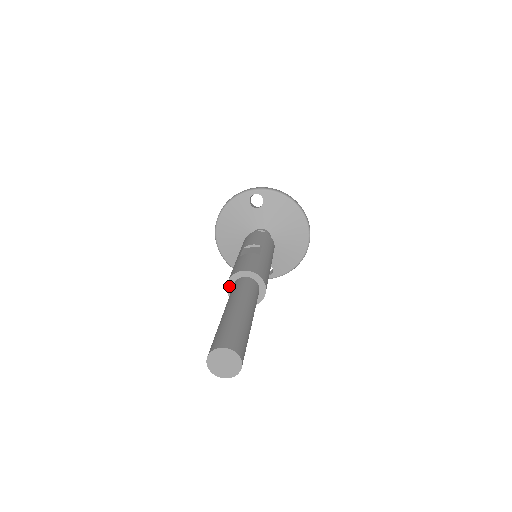
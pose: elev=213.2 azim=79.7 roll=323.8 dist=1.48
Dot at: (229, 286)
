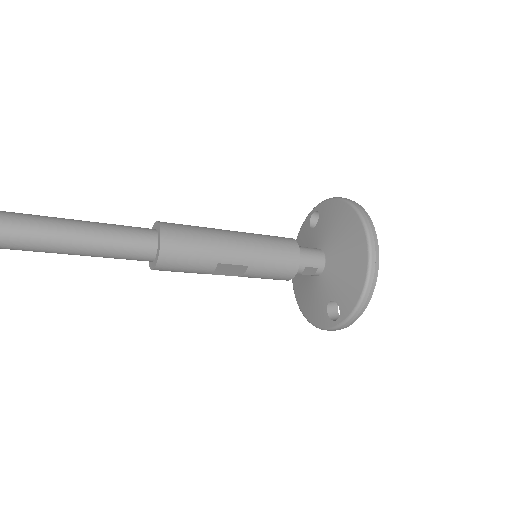
Dot at: occluded
